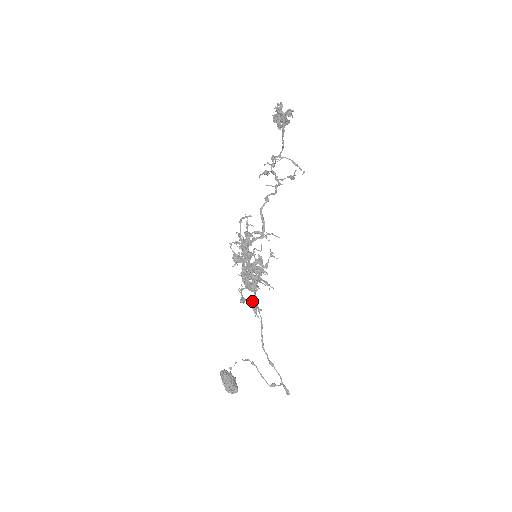
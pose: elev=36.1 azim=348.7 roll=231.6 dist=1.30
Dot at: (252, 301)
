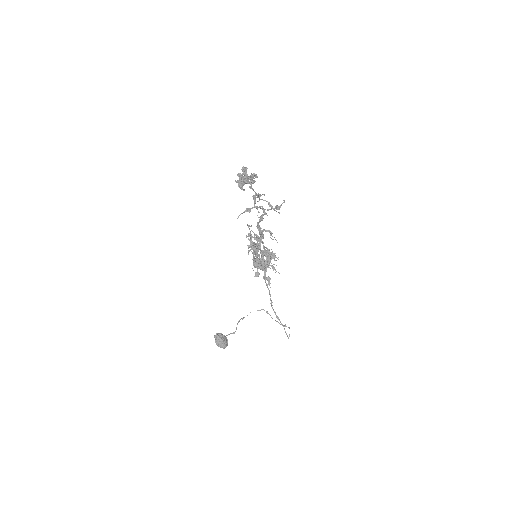
Dot at: (263, 277)
